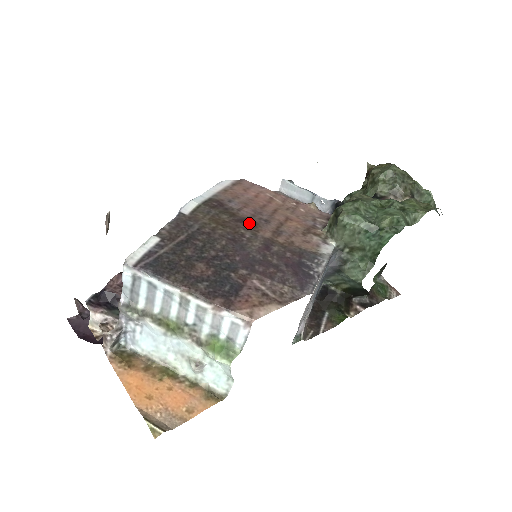
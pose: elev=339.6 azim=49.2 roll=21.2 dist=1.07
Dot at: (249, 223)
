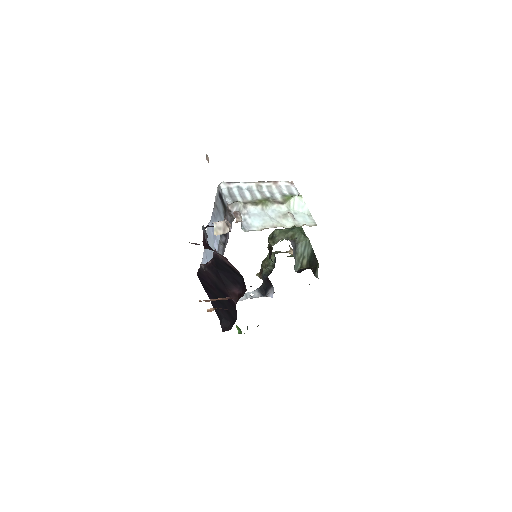
Dot at: occluded
